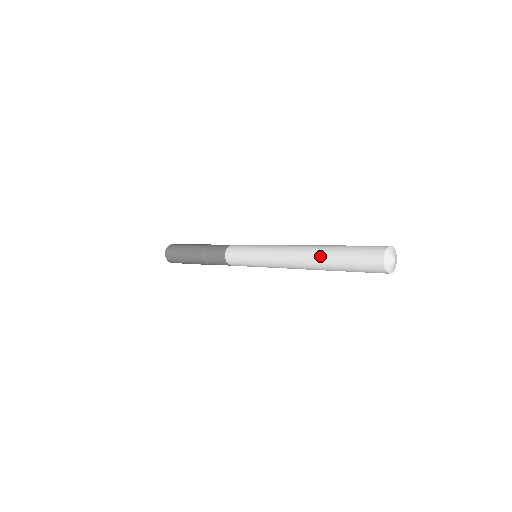
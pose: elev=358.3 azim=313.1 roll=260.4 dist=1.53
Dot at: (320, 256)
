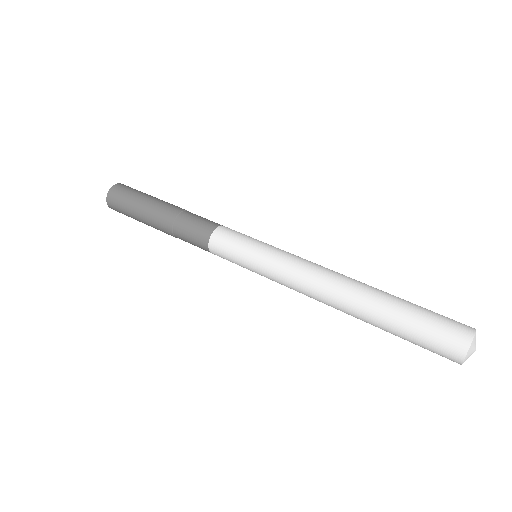
Dot at: (363, 319)
